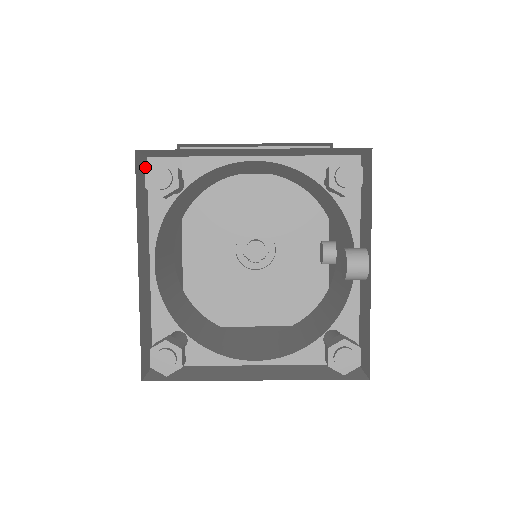
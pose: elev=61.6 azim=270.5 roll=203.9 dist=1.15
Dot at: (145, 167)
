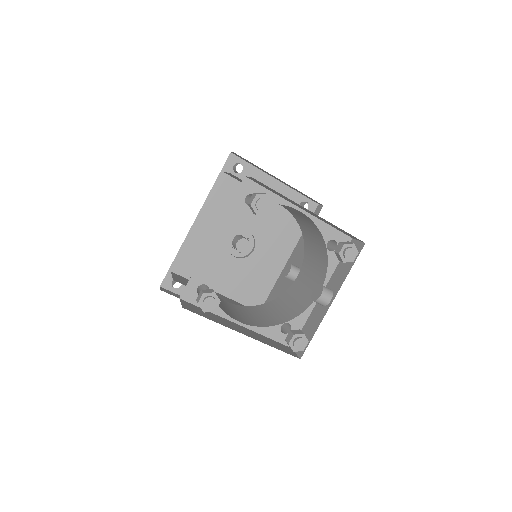
Dot at: (242, 182)
